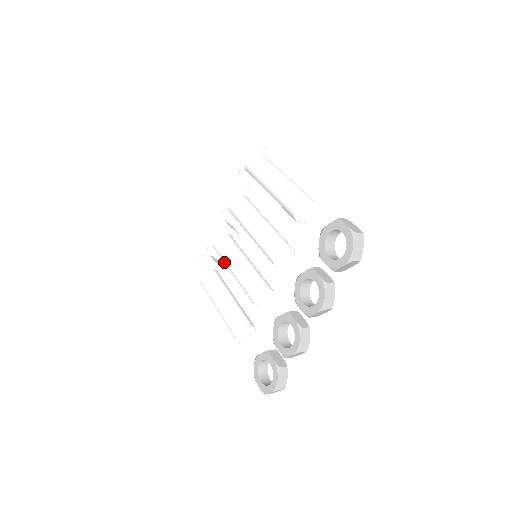
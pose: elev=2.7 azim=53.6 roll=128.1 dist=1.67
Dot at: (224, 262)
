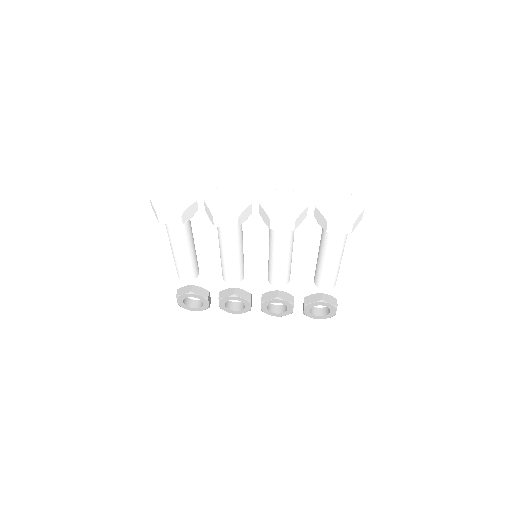
Dot at: (222, 241)
